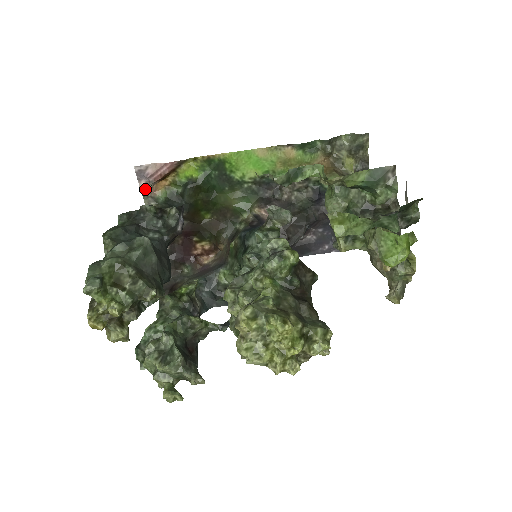
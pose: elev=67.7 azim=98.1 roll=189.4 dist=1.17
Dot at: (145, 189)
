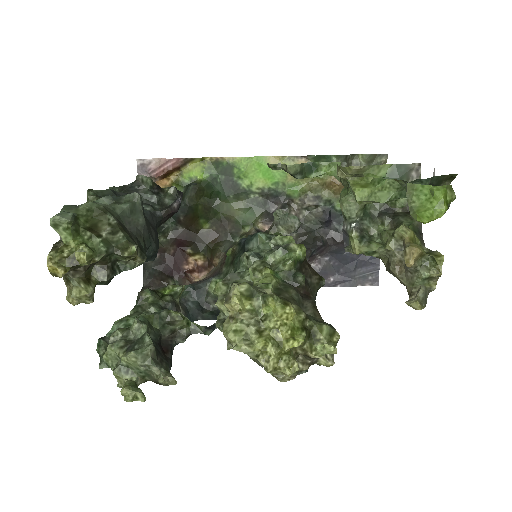
Dot at: occluded
